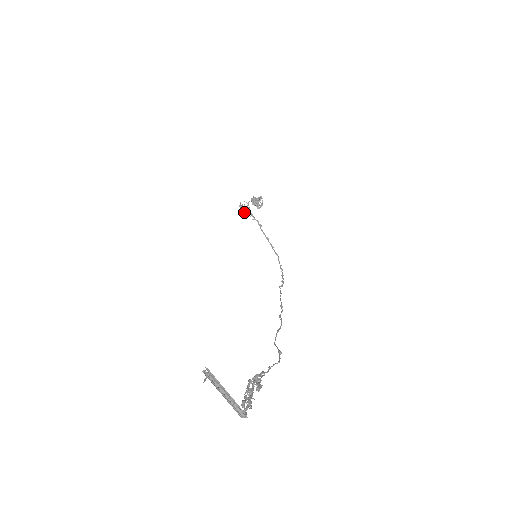
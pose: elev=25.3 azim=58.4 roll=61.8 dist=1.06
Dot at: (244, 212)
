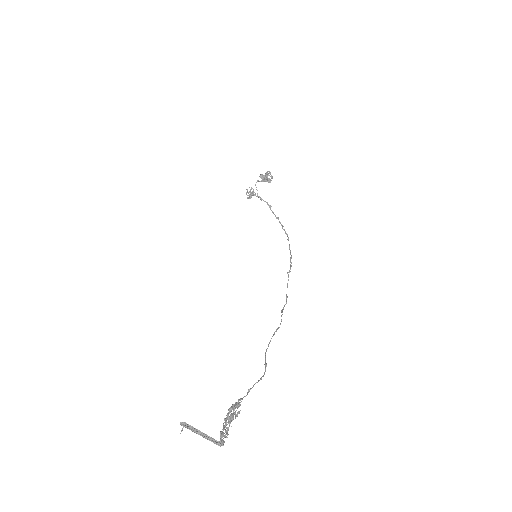
Dot at: occluded
